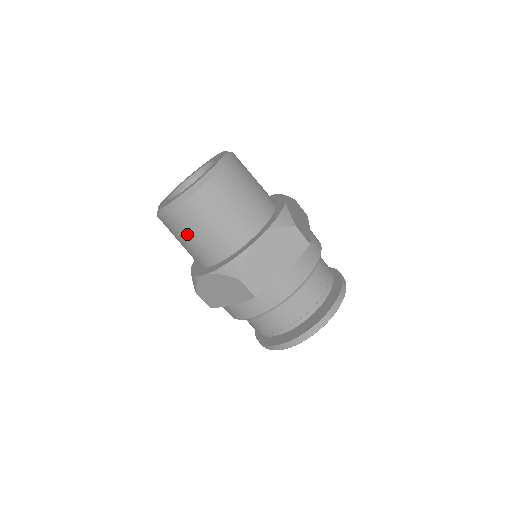
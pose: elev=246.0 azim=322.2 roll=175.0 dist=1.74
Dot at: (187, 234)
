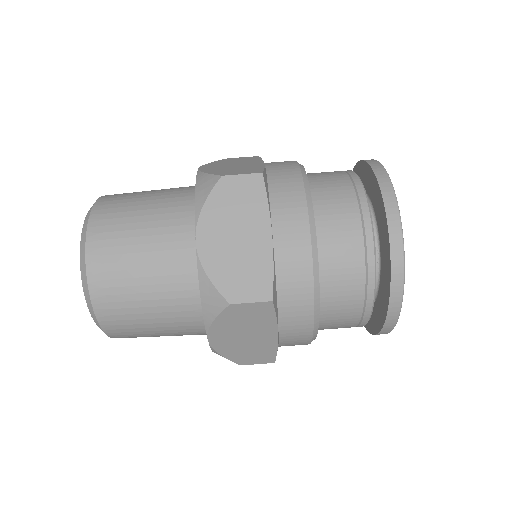
Dot at: (130, 245)
